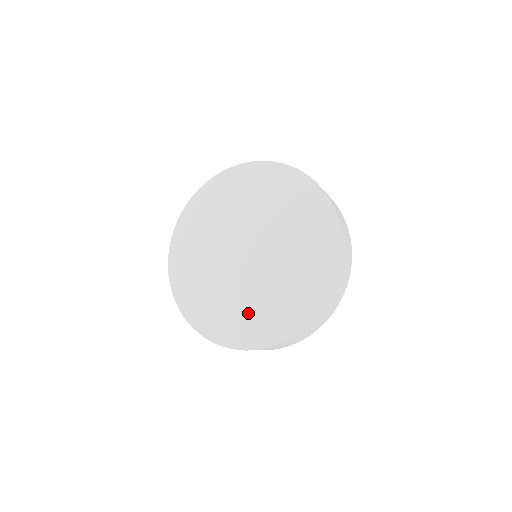
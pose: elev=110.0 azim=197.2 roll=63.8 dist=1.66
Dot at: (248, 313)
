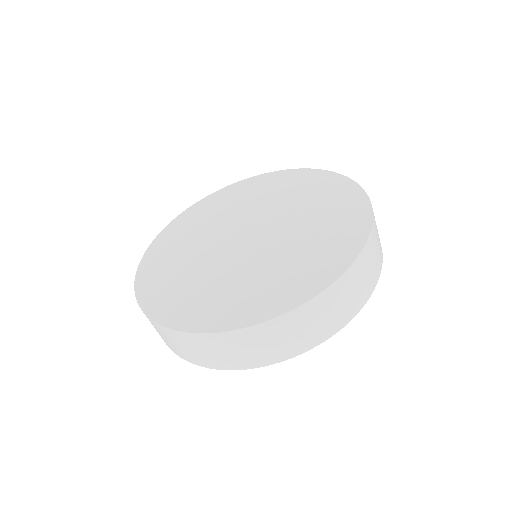
Dot at: (252, 284)
